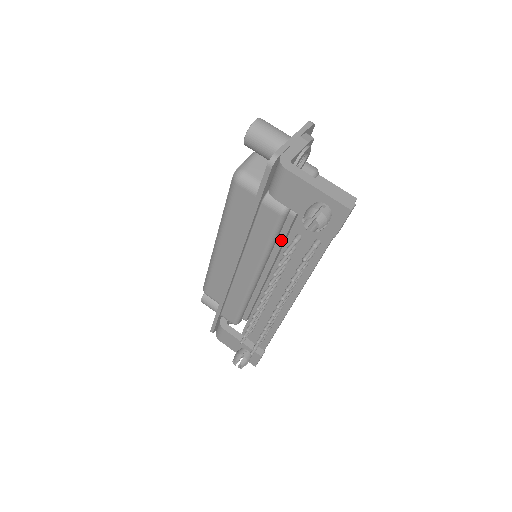
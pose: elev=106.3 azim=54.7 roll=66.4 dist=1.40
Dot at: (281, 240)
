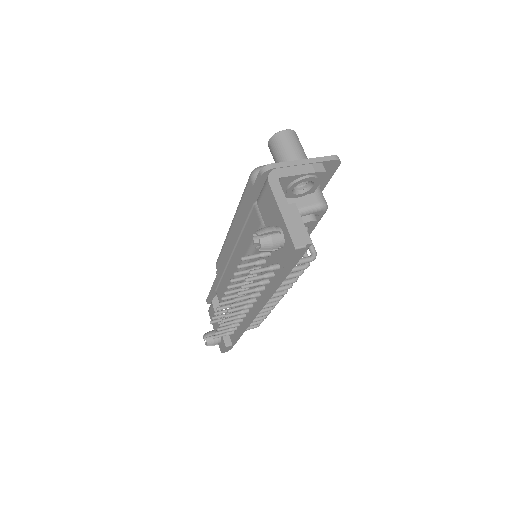
Dot at: occluded
